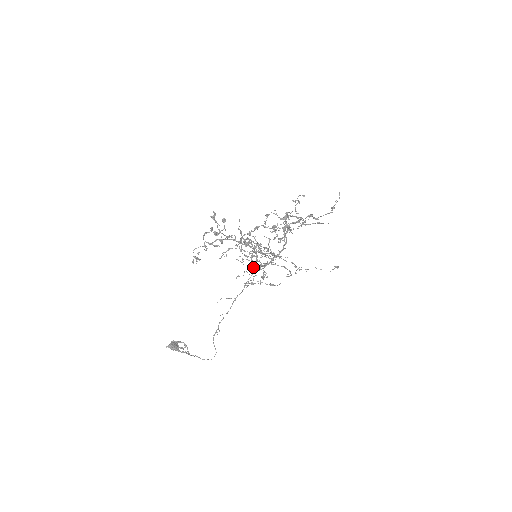
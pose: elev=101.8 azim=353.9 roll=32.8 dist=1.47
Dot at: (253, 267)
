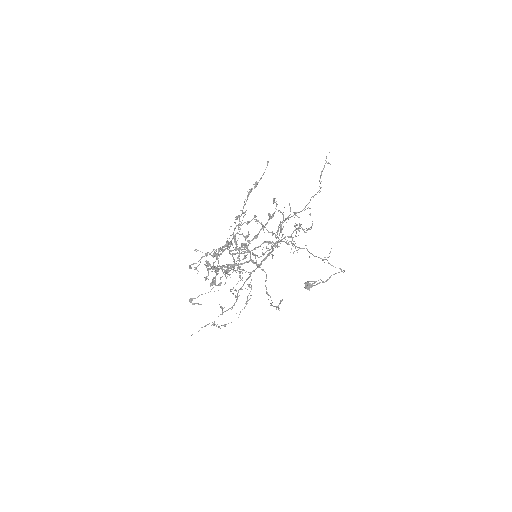
Dot at: (283, 217)
